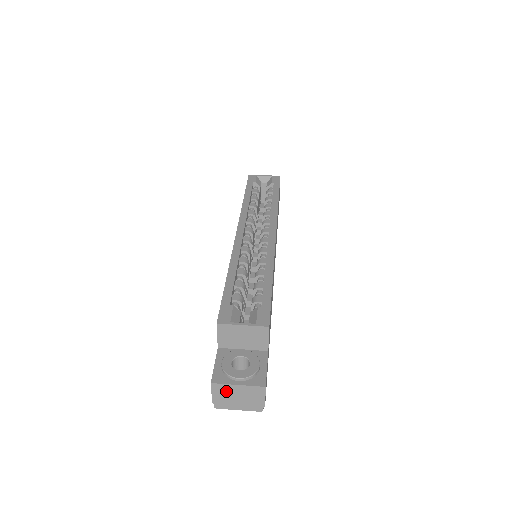
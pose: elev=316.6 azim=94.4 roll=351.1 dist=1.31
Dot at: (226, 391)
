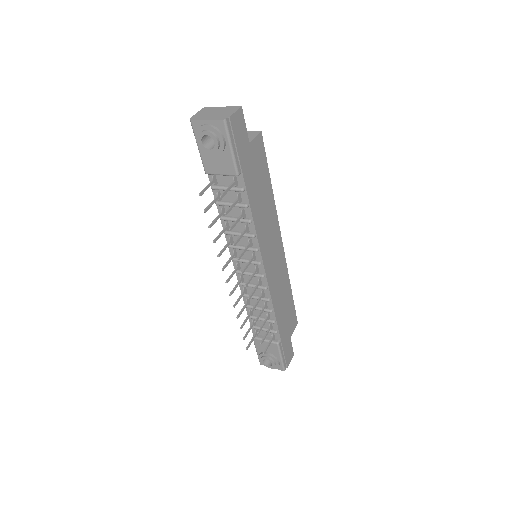
Dot at: (210, 110)
